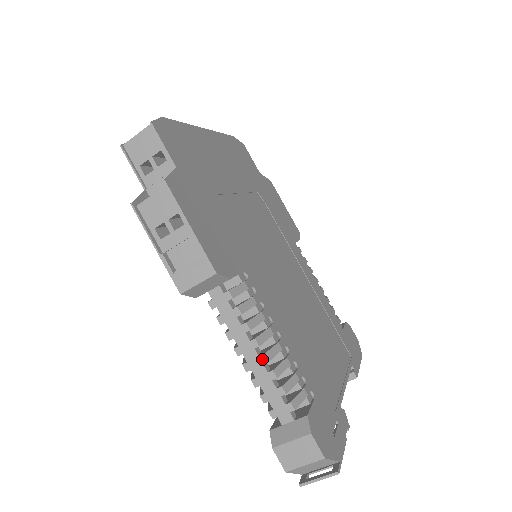
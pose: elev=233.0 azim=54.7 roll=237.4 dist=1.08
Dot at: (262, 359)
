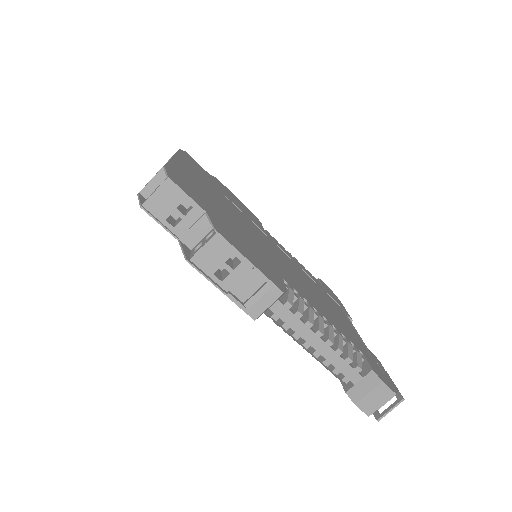
Dot at: (328, 343)
